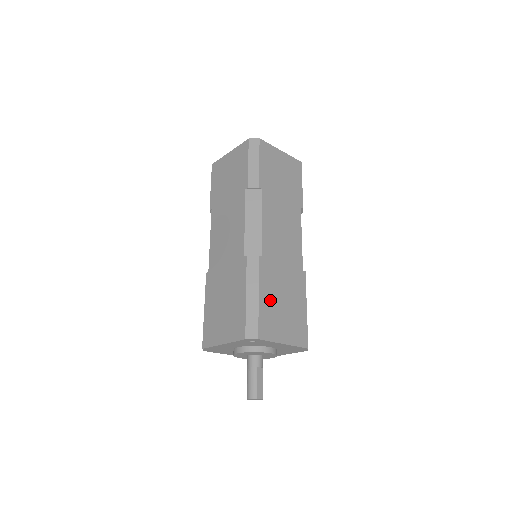
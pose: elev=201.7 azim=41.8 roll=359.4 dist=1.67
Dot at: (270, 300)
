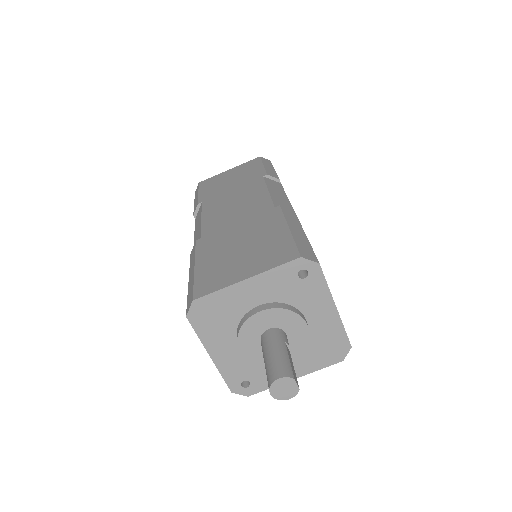
Dot at: occluded
